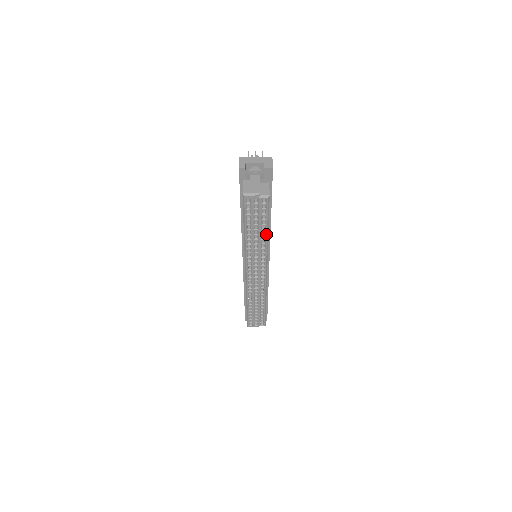
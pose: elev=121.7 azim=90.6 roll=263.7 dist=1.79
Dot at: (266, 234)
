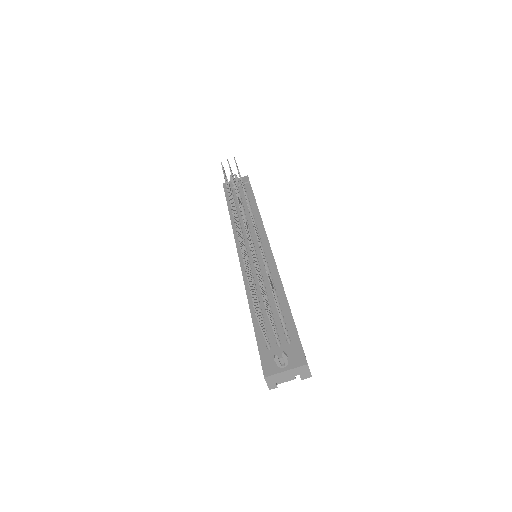
Dot at: occluded
